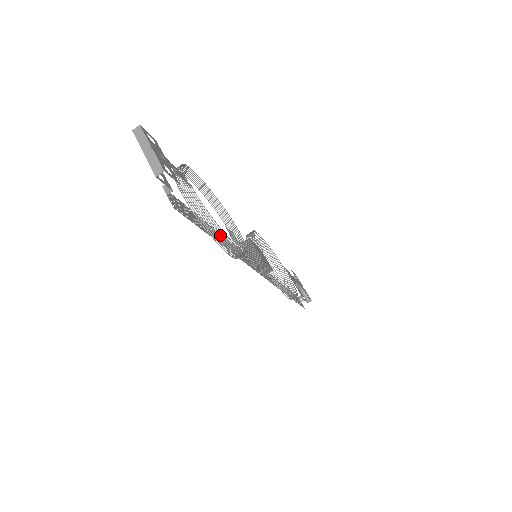
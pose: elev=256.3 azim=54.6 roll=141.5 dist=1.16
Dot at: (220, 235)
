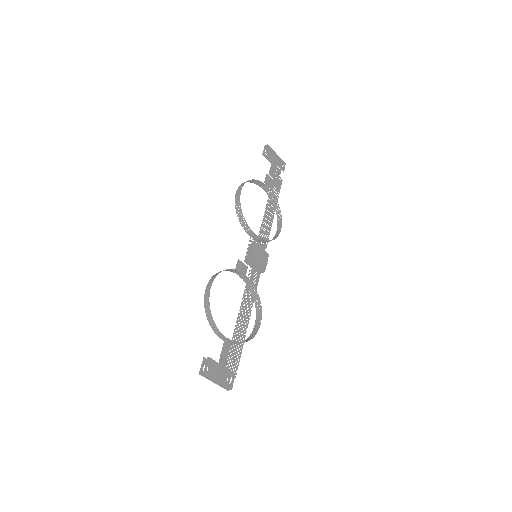
Dot at: (242, 307)
